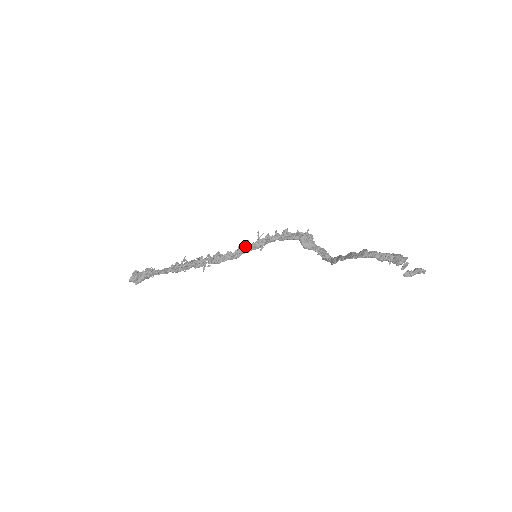
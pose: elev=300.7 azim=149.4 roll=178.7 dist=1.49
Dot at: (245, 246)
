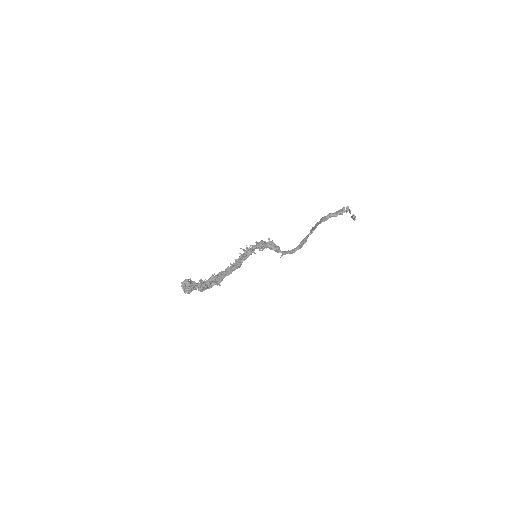
Dot at: (240, 257)
